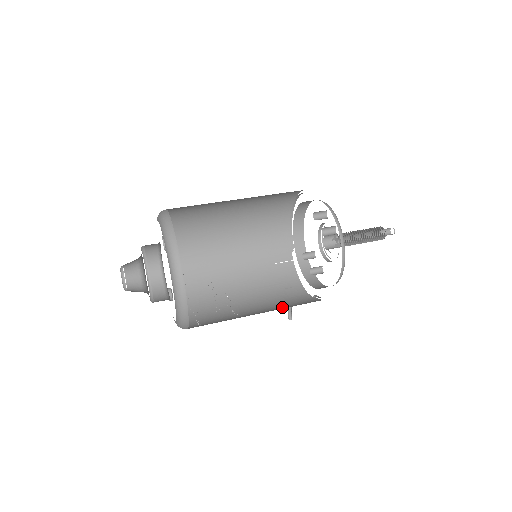
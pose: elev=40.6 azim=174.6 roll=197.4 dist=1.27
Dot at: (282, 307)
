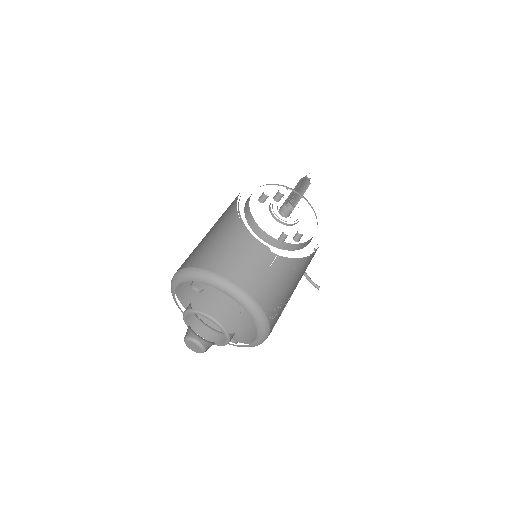
Dot at: occluded
